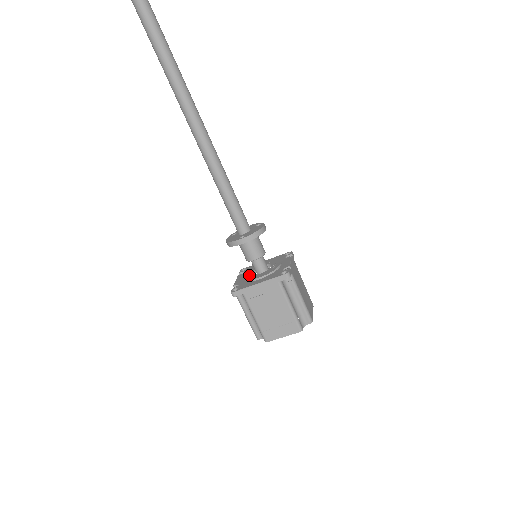
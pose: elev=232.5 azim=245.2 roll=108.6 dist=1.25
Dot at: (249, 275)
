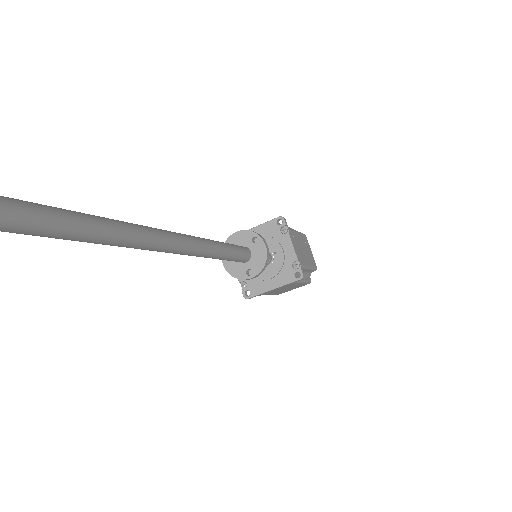
Dot at: occluded
